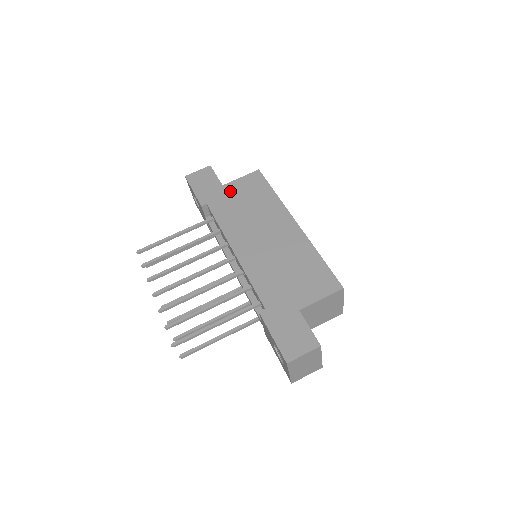
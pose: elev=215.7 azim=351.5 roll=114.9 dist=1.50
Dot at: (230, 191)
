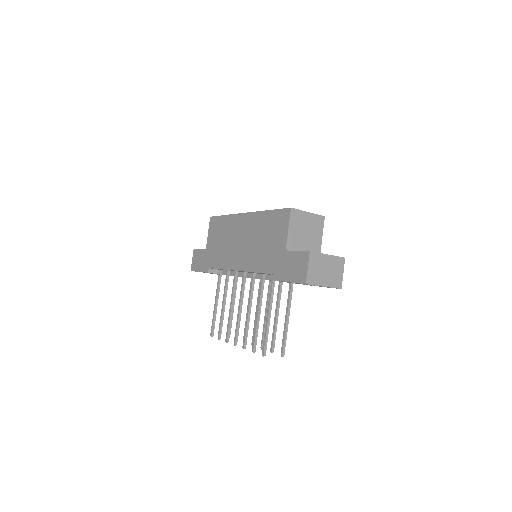
Dot at: (210, 246)
